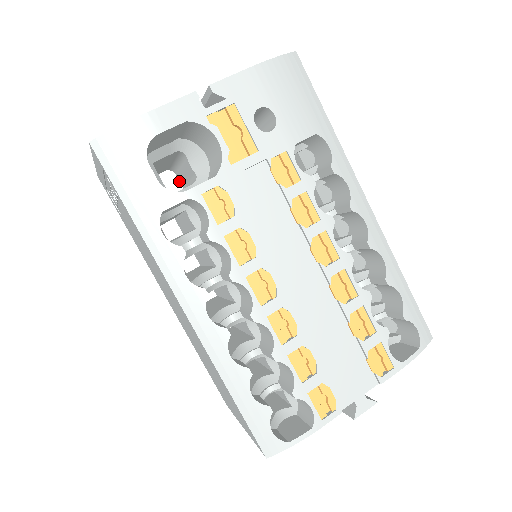
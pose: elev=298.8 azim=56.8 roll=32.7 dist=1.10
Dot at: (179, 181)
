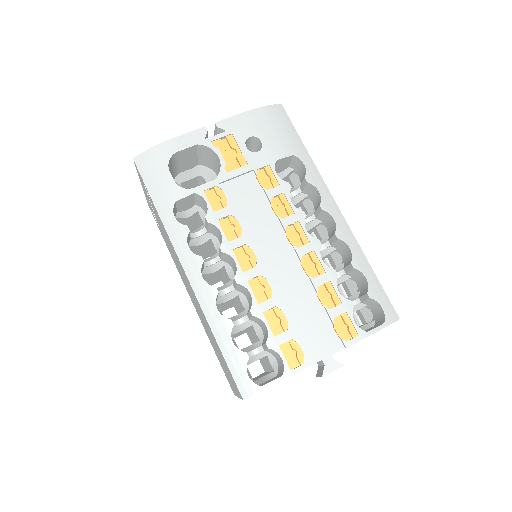
Dot at: occluded
